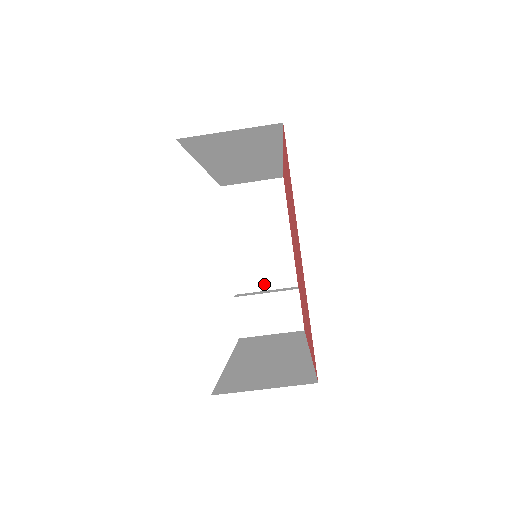
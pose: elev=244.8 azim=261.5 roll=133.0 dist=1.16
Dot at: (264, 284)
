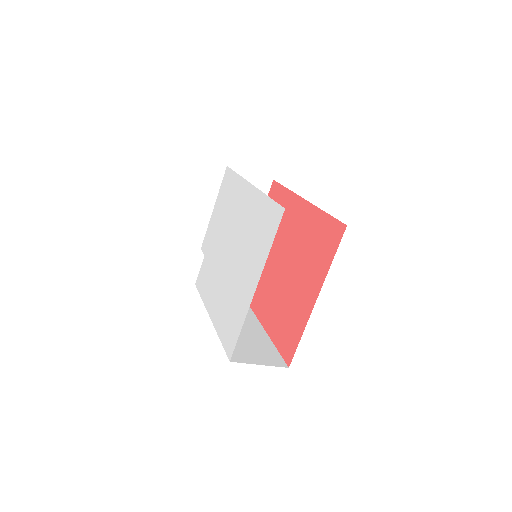
Dot at: occluded
